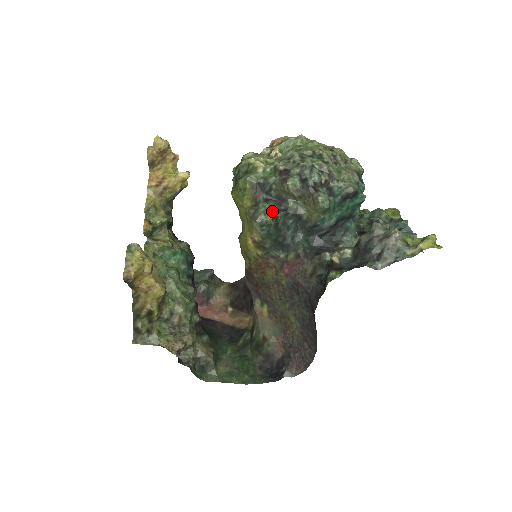
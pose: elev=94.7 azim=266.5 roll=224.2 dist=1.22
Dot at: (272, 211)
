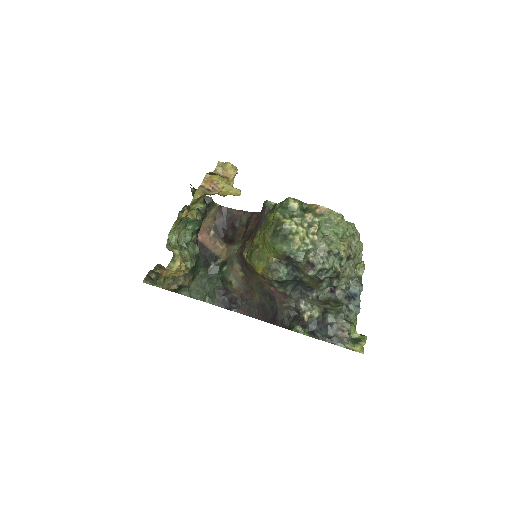
Dot at: (287, 277)
